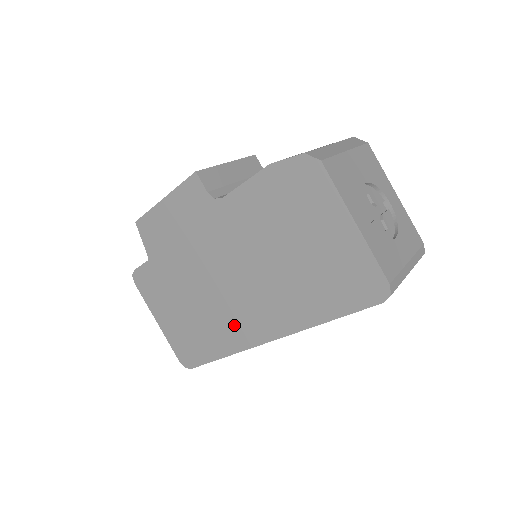
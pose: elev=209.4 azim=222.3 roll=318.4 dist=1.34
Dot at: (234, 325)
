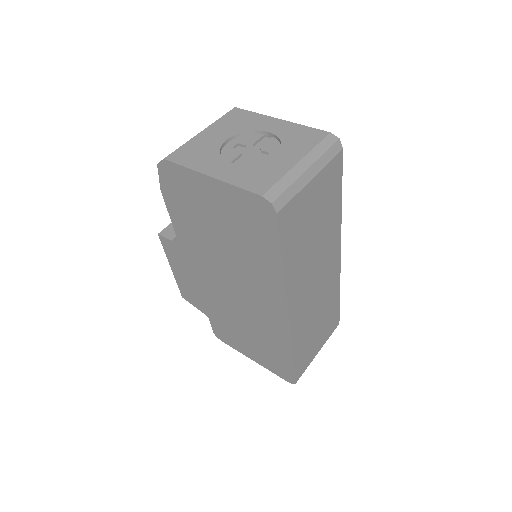
Dot at: (268, 322)
